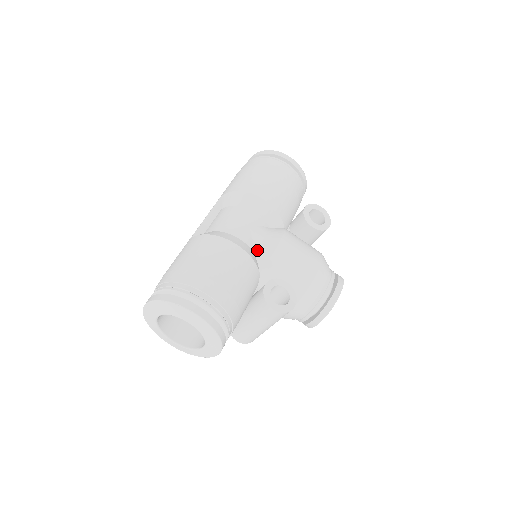
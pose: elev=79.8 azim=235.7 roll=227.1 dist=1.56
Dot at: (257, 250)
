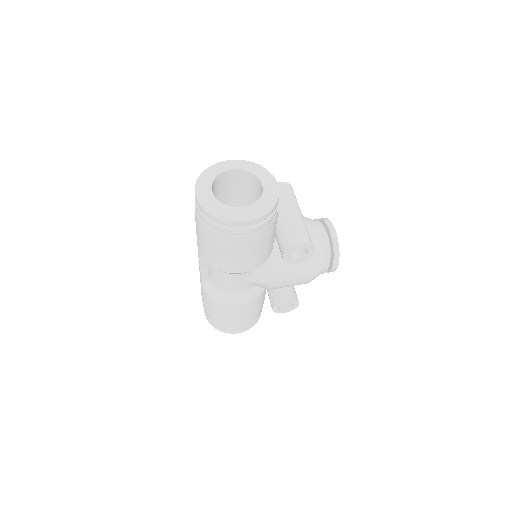
Dot at: occluded
